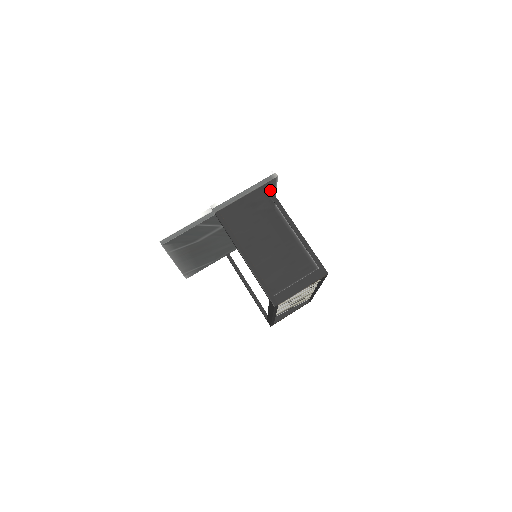
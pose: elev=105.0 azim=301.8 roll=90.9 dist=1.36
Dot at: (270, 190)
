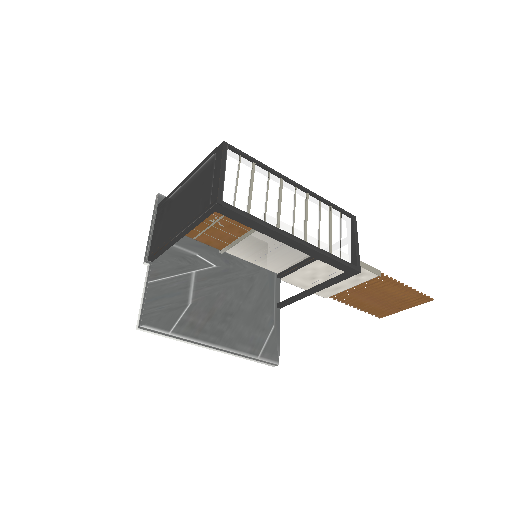
Dot at: (162, 202)
